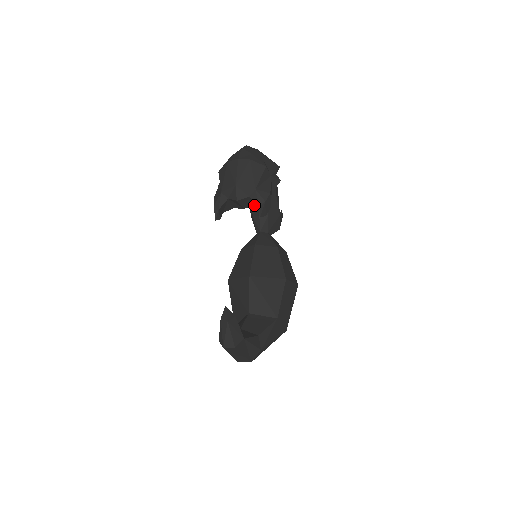
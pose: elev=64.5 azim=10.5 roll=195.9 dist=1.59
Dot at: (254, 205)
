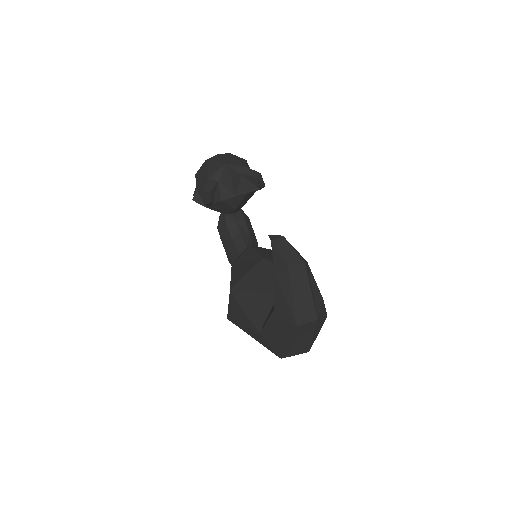
Dot at: (245, 191)
